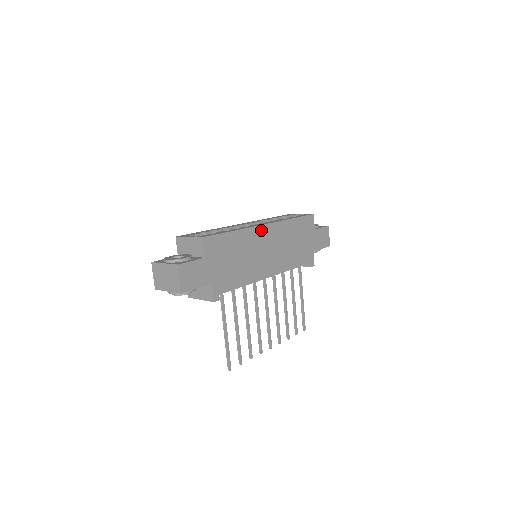
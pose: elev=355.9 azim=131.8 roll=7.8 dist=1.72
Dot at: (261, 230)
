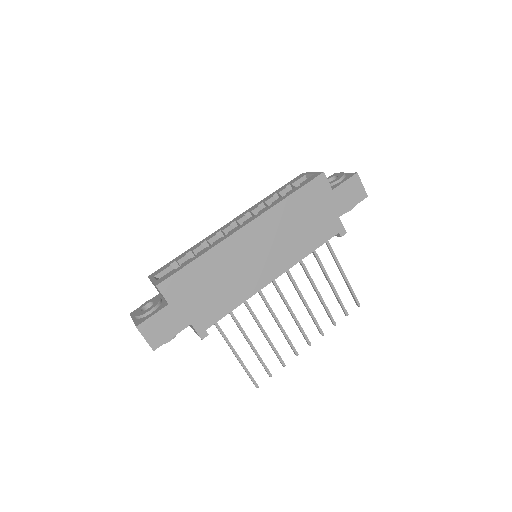
Dot at: (240, 236)
